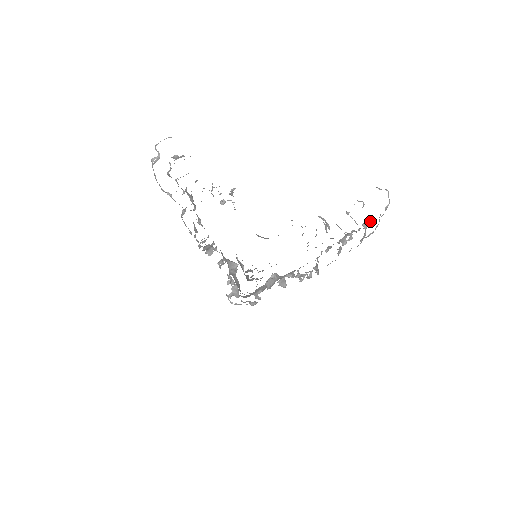
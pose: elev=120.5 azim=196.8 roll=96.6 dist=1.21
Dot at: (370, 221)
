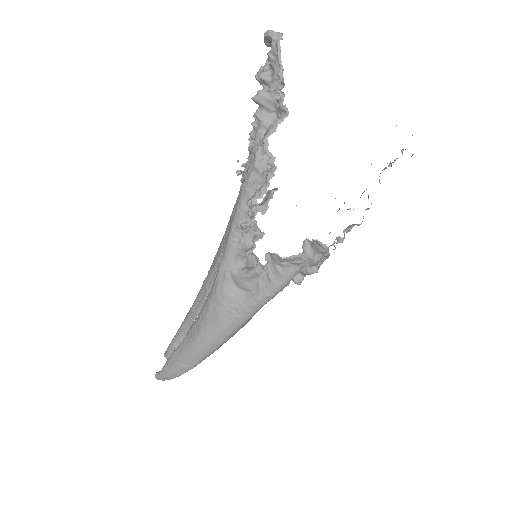
Dot at: occluded
